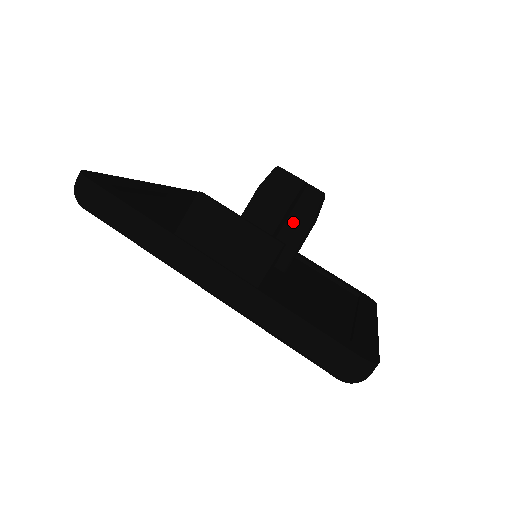
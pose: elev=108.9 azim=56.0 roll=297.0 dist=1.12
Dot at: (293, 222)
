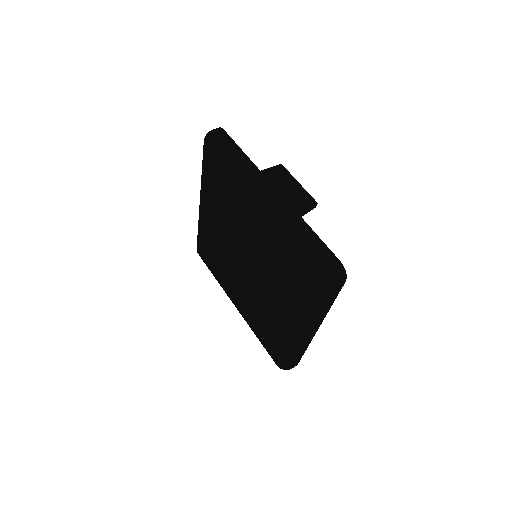
Dot at: occluded
